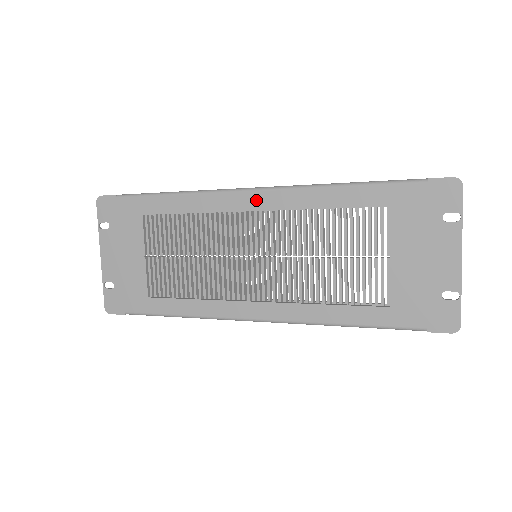
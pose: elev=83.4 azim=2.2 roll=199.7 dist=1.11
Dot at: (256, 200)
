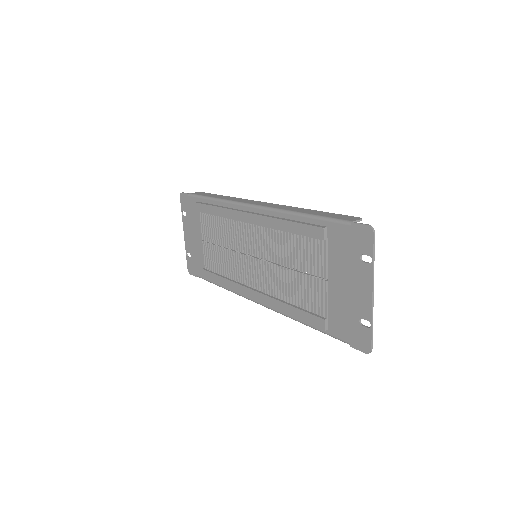
Dot at: (251, 216)
